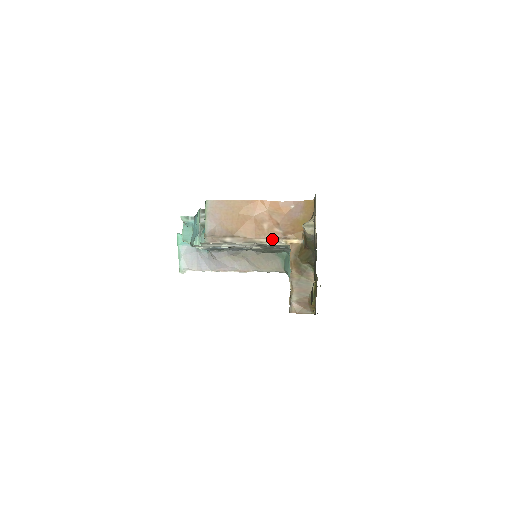
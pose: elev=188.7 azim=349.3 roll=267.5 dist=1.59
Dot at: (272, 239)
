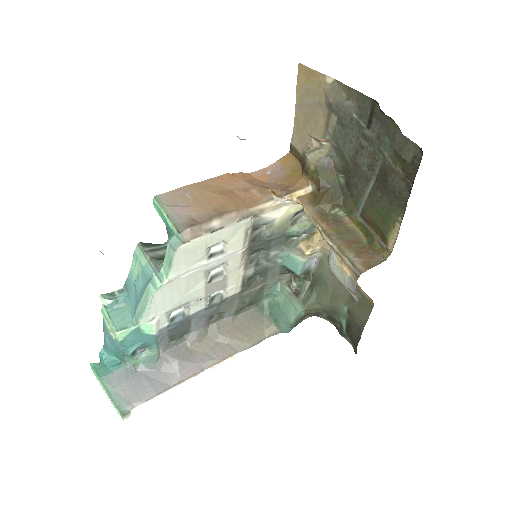
Dot at: (273, 200)
